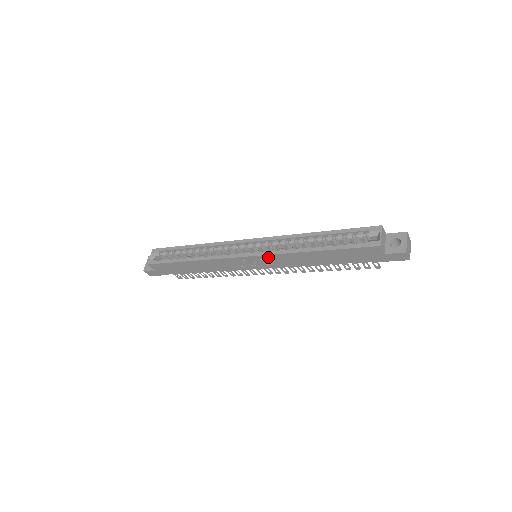
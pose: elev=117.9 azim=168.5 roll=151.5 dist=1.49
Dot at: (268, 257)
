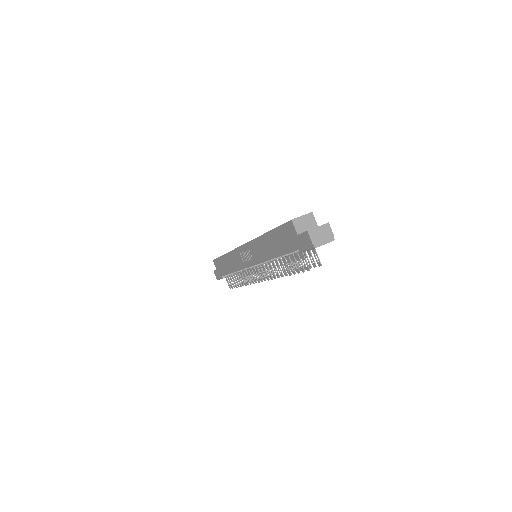
Dot at: (251, 245)
